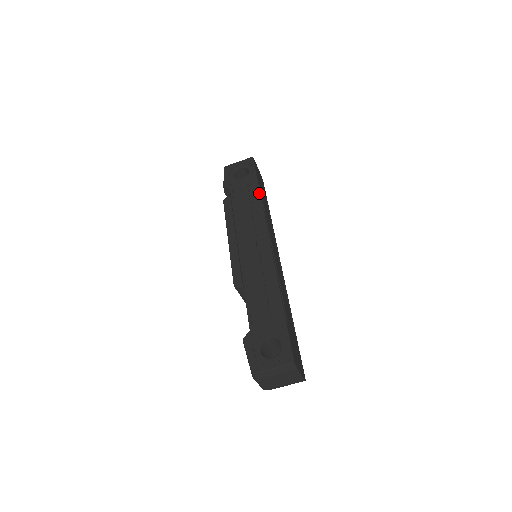
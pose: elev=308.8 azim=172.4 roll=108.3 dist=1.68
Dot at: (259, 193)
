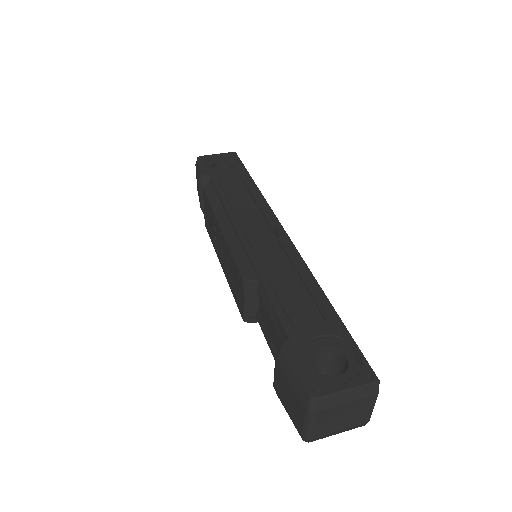
Dot at: (255, 184)
